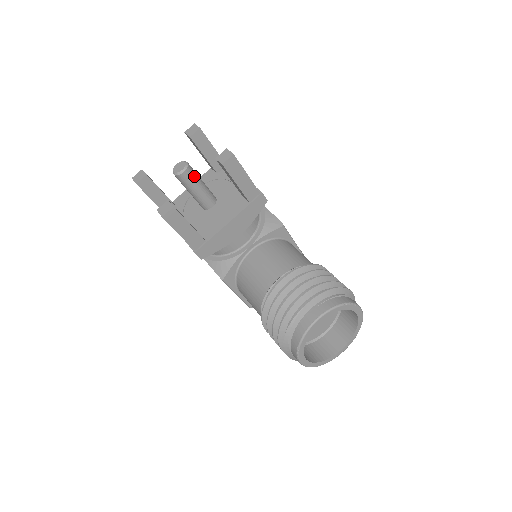
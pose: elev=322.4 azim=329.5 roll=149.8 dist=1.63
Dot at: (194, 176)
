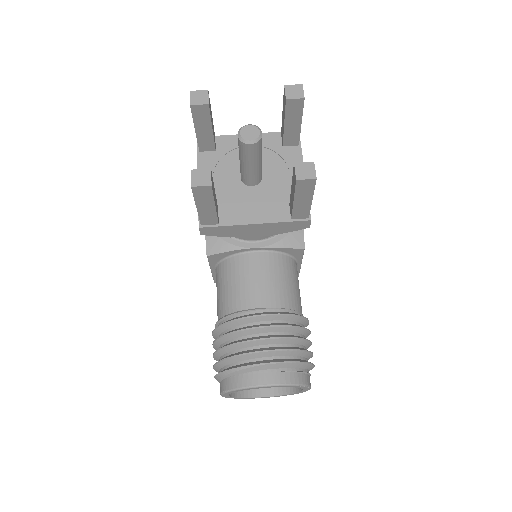
Dot at: (258, 152)
